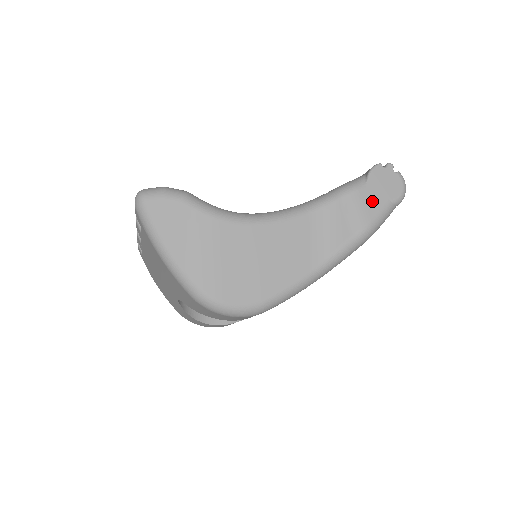
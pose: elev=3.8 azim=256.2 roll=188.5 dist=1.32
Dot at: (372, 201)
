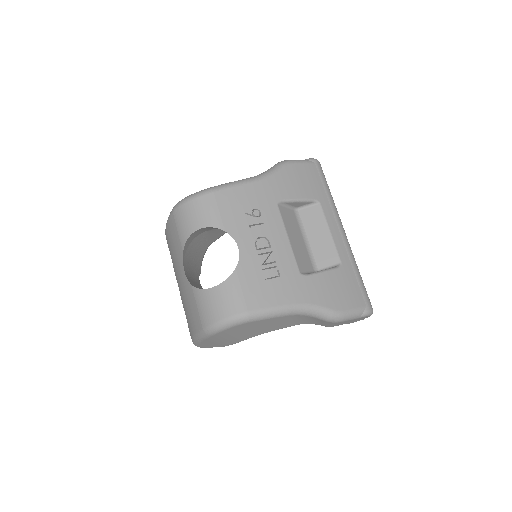
Dot at: occluded
